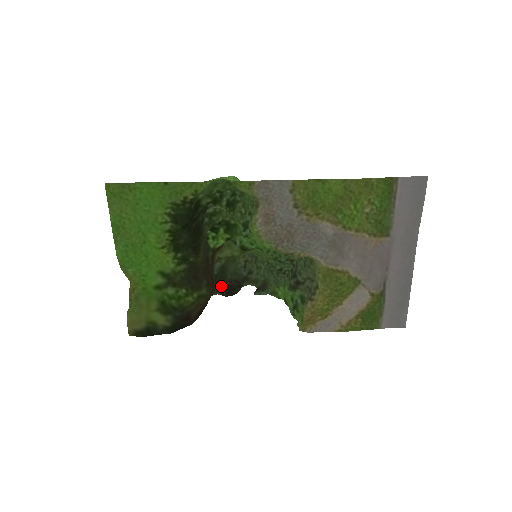
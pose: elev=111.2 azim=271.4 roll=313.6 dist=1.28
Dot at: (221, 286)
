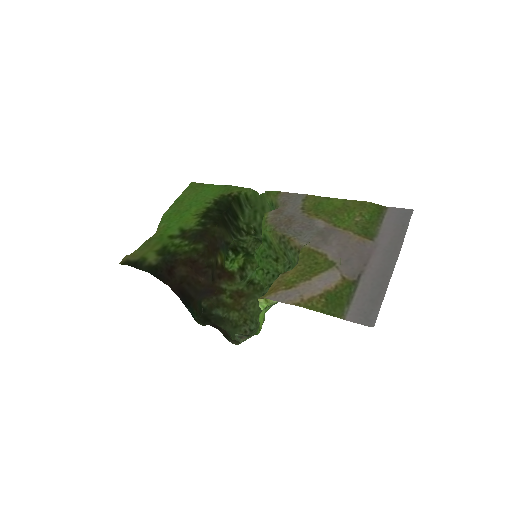
Dot at: (210, 323)
